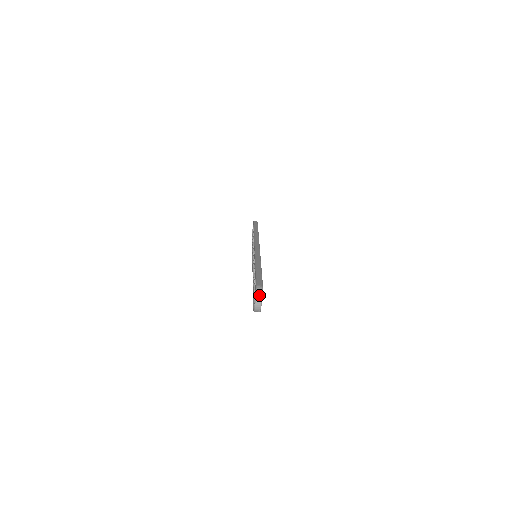
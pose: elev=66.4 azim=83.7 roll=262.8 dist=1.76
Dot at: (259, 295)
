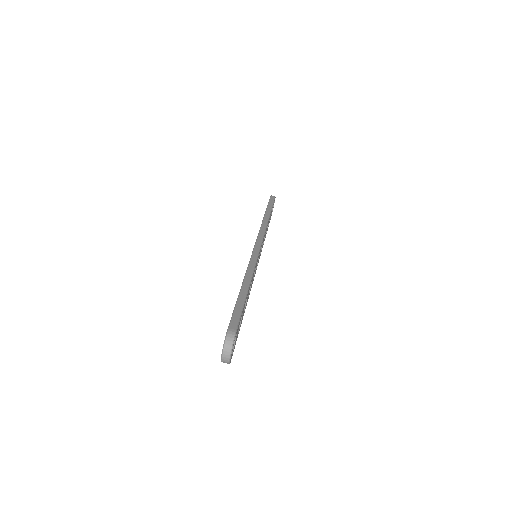
Dot at: (228, 345)
